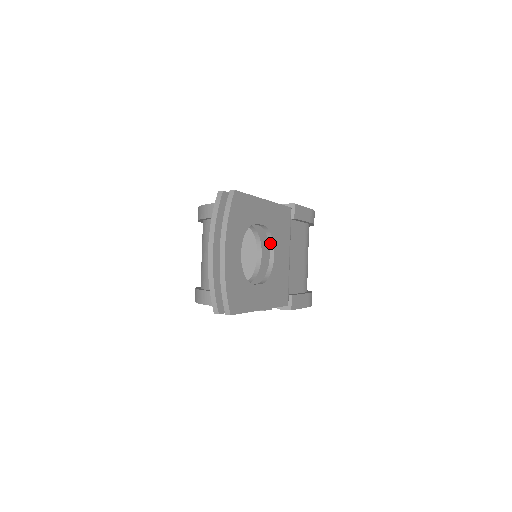
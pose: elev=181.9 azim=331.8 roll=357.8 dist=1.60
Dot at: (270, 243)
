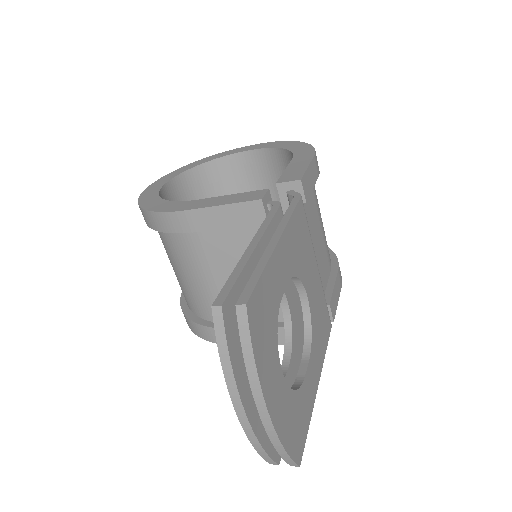
Dot at: (296, 284)
